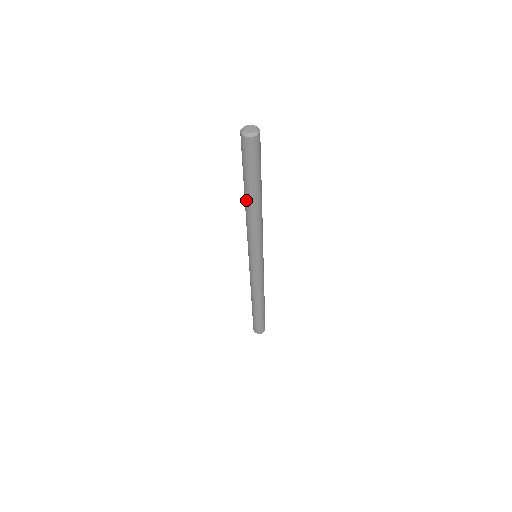
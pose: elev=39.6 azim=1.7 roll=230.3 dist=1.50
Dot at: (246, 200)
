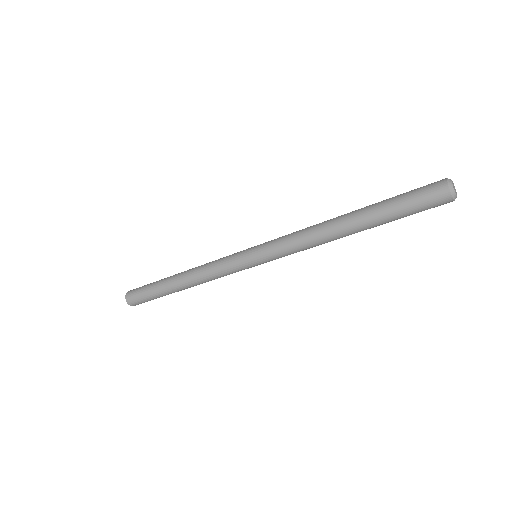
Dot at: (353, 233)
